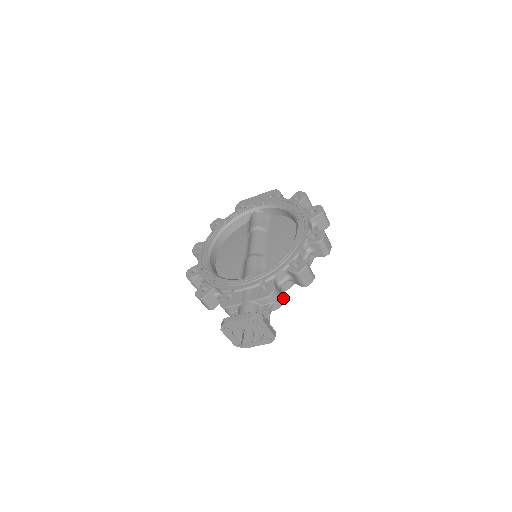
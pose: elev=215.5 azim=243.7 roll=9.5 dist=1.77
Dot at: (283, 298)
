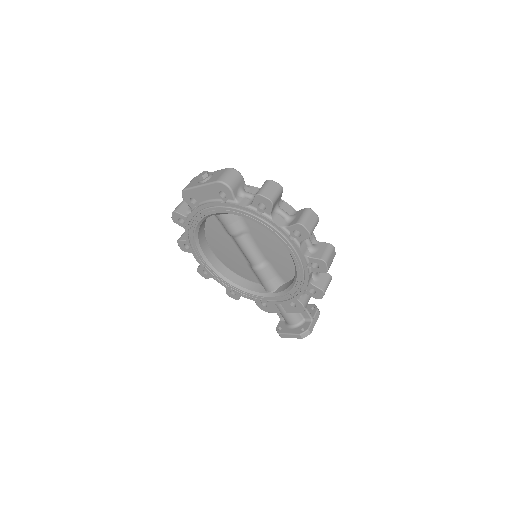
Dot at: occluded
